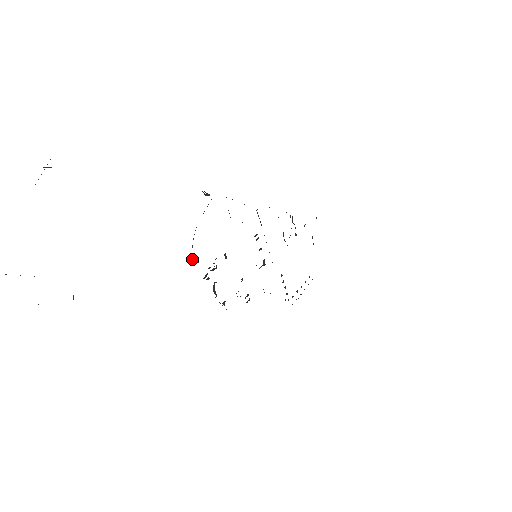
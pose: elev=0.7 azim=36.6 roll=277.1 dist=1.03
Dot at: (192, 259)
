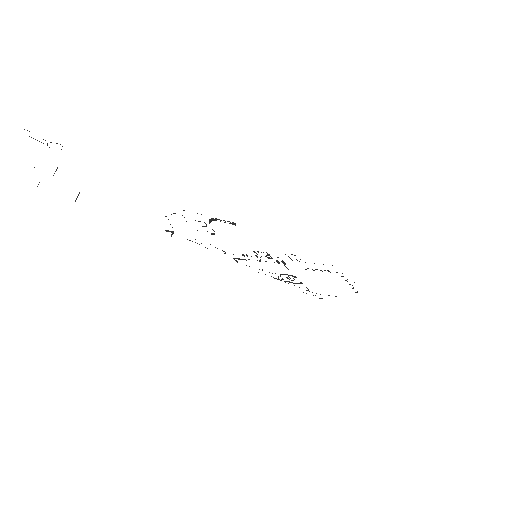
Dot at: occluded
